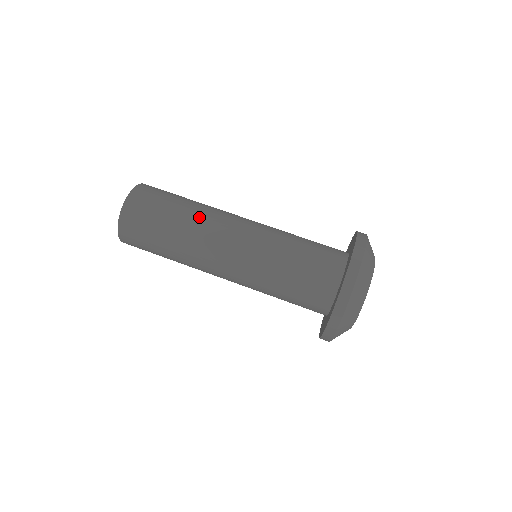
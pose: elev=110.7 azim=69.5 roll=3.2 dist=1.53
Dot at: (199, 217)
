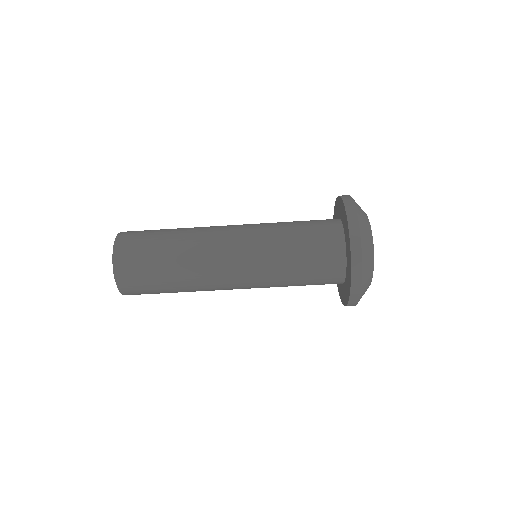
Dot at: (190, 241)
